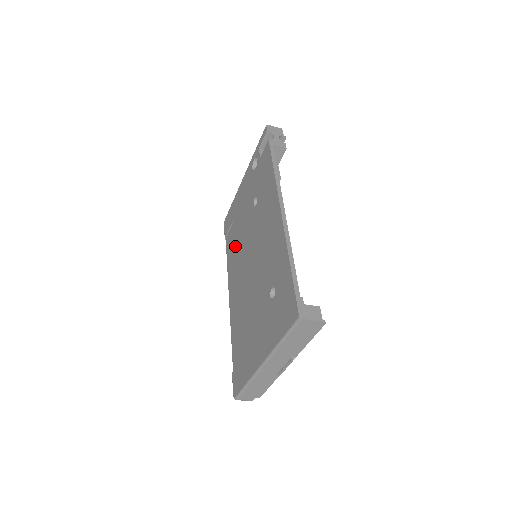
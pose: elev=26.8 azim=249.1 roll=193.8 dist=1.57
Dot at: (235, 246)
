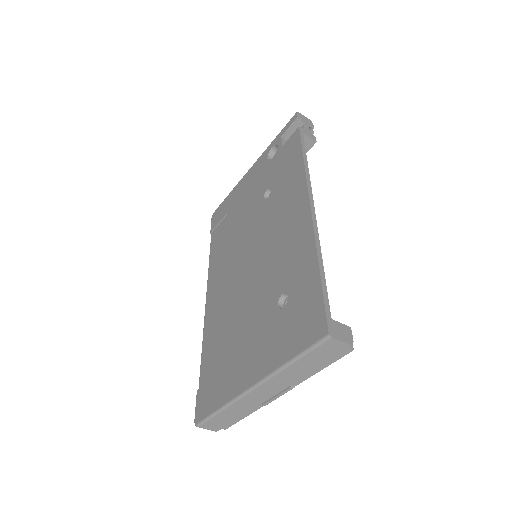
Dot at: (226, 242)
